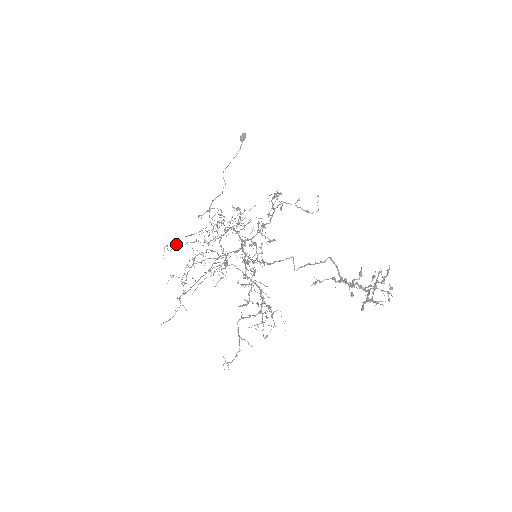
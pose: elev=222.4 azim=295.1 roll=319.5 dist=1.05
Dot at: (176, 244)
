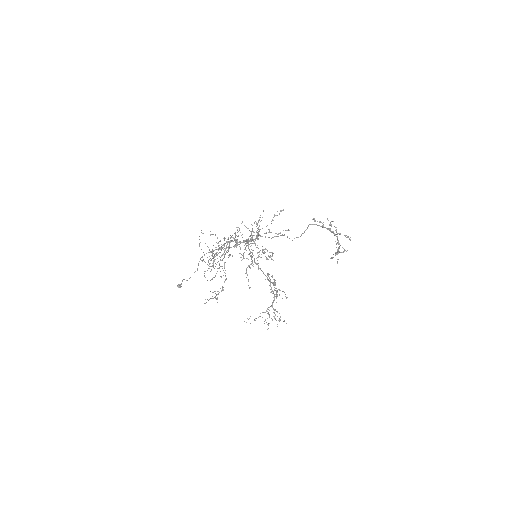
Dot at: occluded
